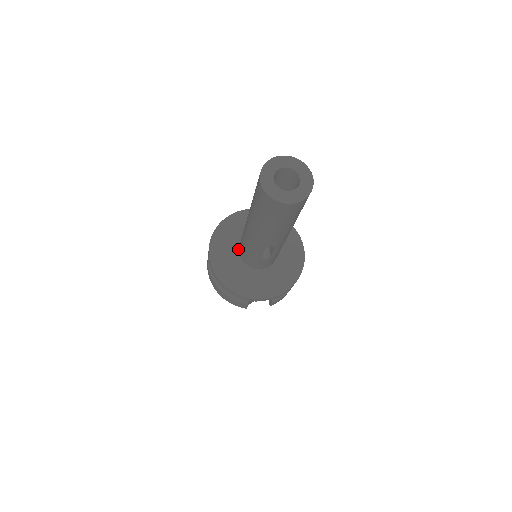
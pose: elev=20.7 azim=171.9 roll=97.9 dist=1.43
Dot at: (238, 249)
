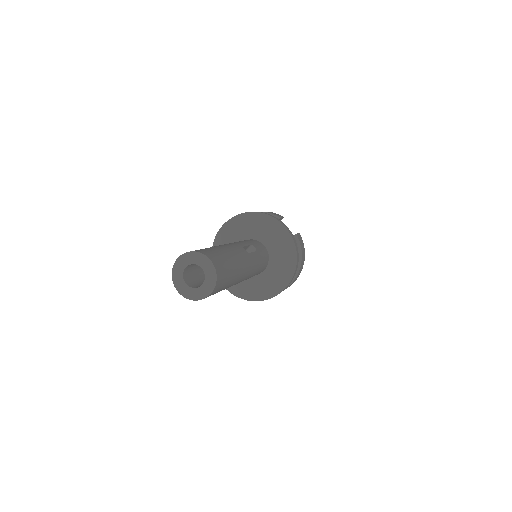
Dot at: occluded
